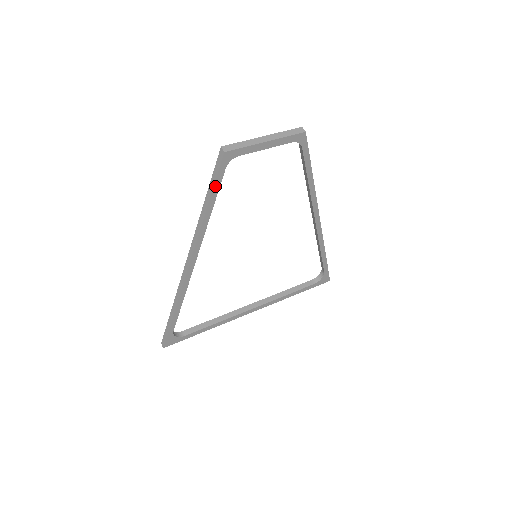
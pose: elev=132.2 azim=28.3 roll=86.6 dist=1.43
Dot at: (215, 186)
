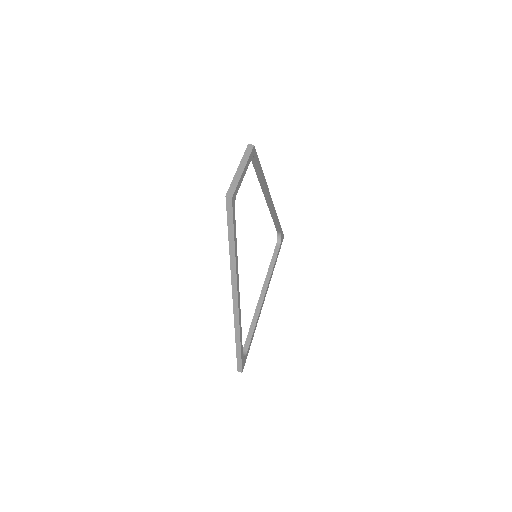
Dot at: (234, 226)
